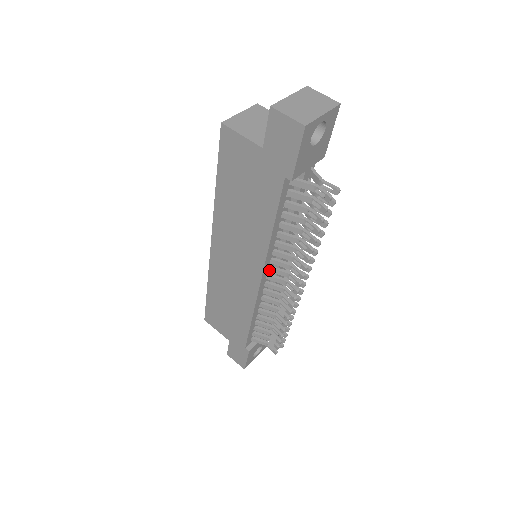
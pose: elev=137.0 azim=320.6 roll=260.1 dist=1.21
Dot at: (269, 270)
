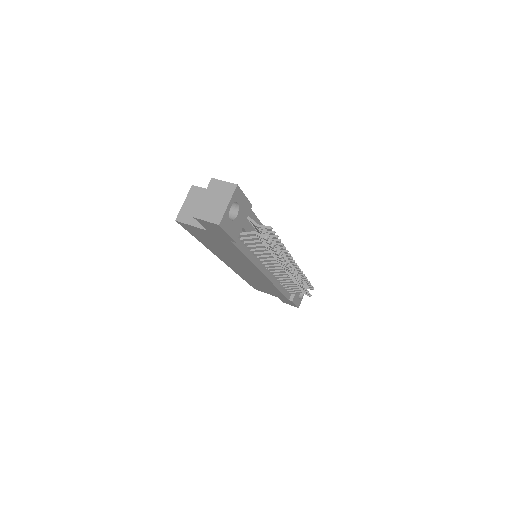
Dot at: (267, 268)
